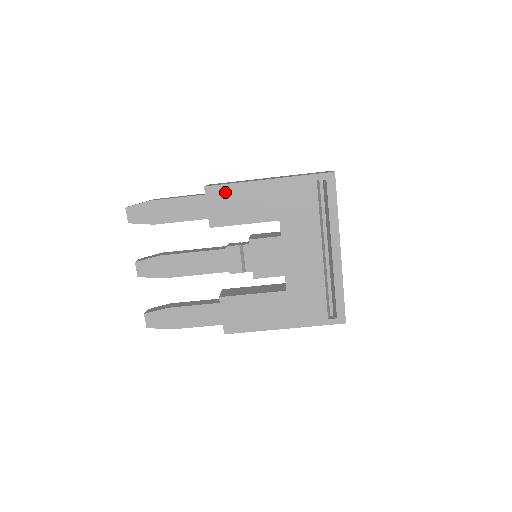
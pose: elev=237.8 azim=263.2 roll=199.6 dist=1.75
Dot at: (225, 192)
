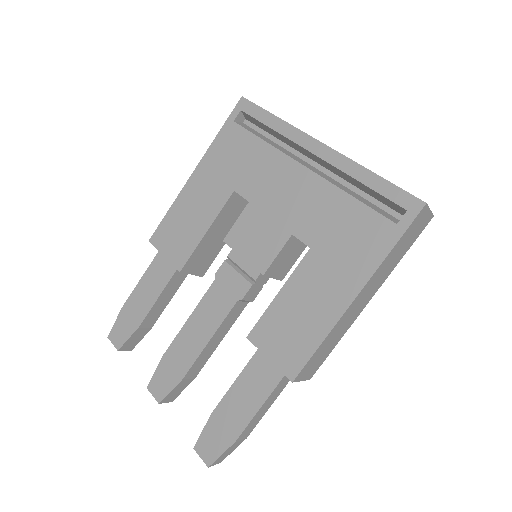
Dot at: (168, 225)
